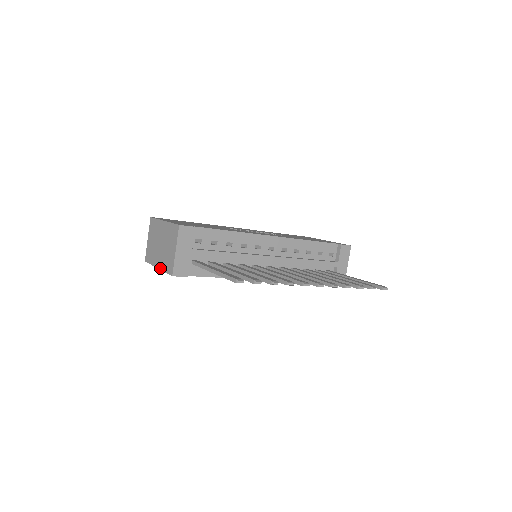
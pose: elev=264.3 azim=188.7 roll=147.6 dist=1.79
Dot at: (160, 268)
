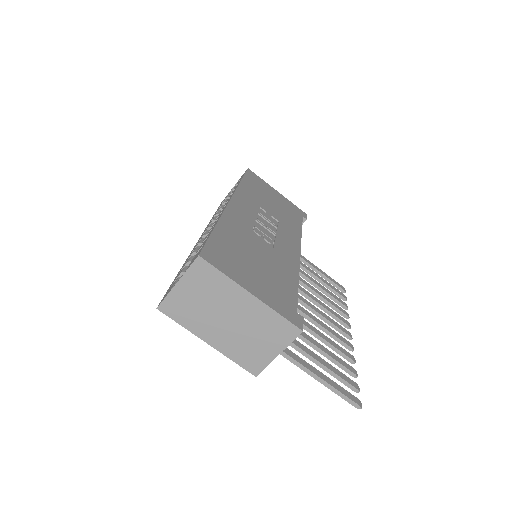
Dot at: (219, 349)
